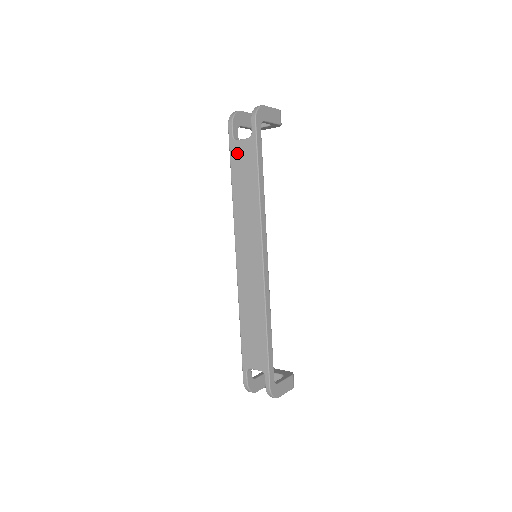
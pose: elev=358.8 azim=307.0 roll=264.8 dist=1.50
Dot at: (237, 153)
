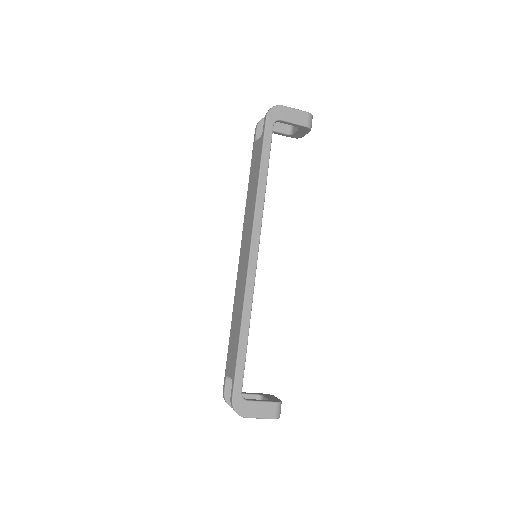
Dot at: (254, 153)
